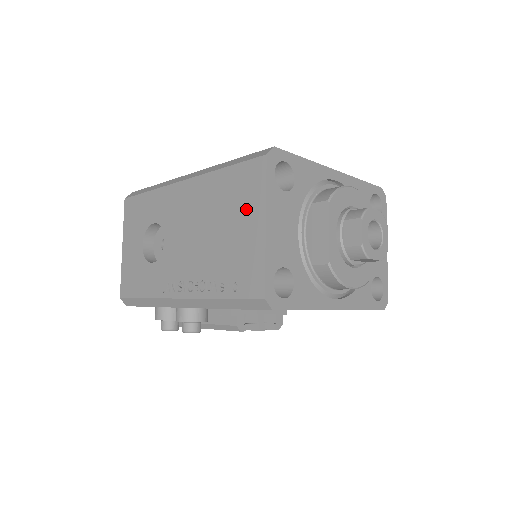
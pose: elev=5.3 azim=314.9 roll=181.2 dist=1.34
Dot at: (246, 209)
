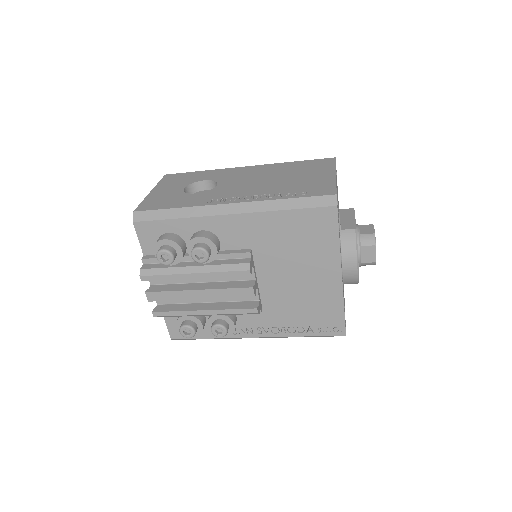
Dot at: (317, 171)
